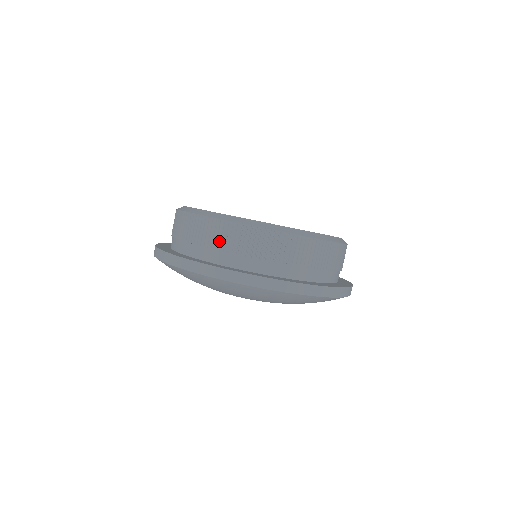
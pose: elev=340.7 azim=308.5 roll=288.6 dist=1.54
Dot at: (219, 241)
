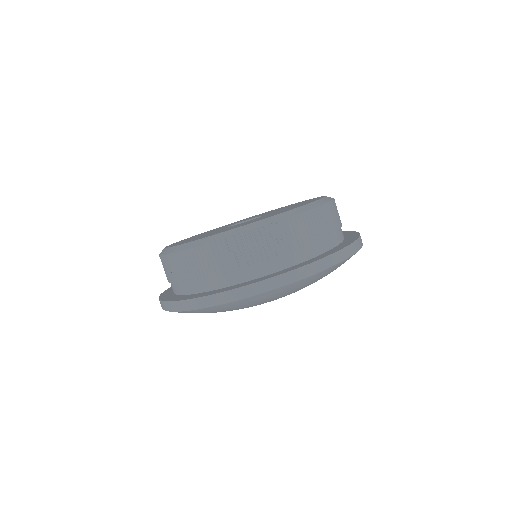
Dot at: (187, 272)
